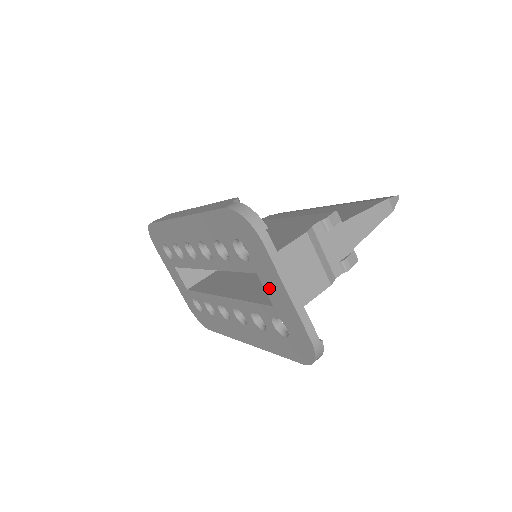
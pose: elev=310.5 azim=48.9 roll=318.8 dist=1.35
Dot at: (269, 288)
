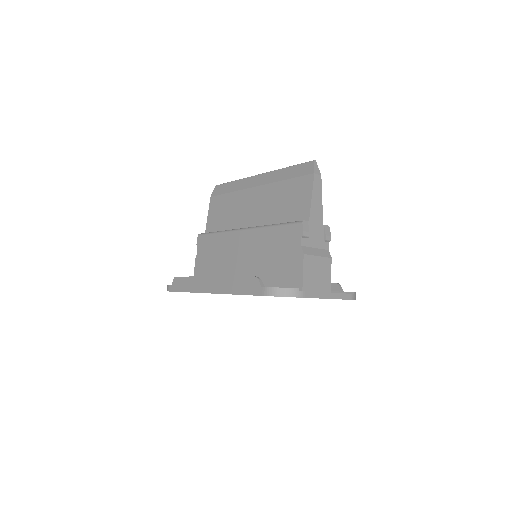
Dot at: occluded
